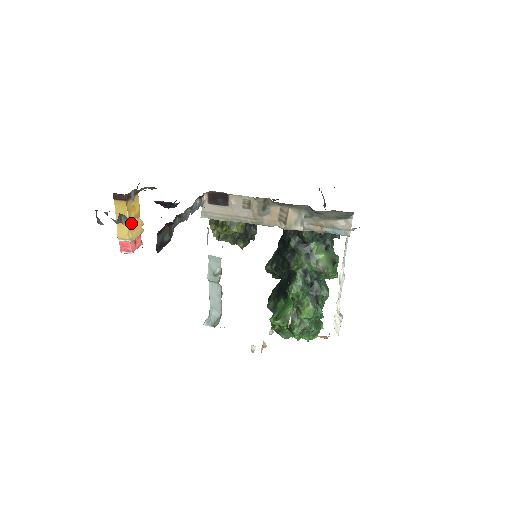
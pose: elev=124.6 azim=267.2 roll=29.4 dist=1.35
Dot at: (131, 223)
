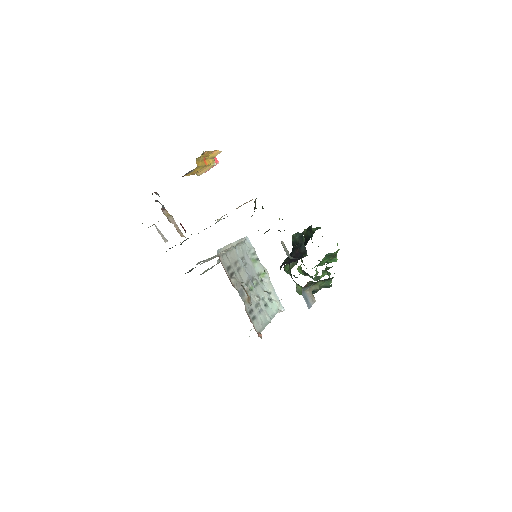
Dot at: (196, 172)
